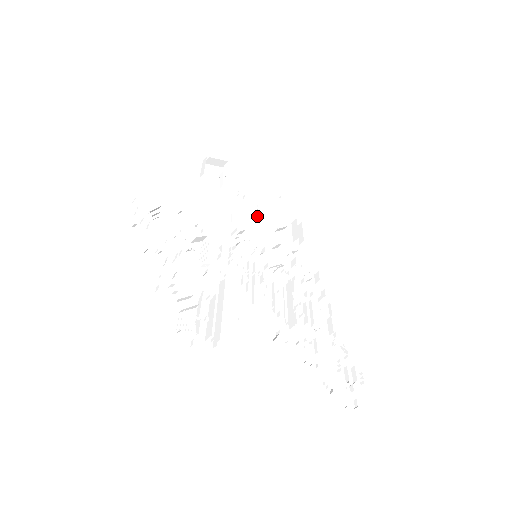
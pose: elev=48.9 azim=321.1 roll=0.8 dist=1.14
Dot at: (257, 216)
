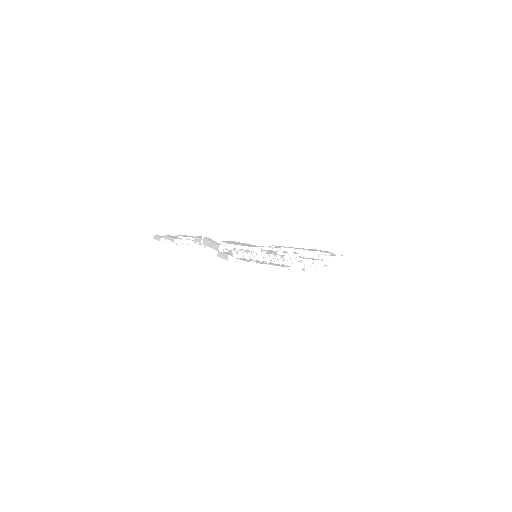
Dot at: occluded
